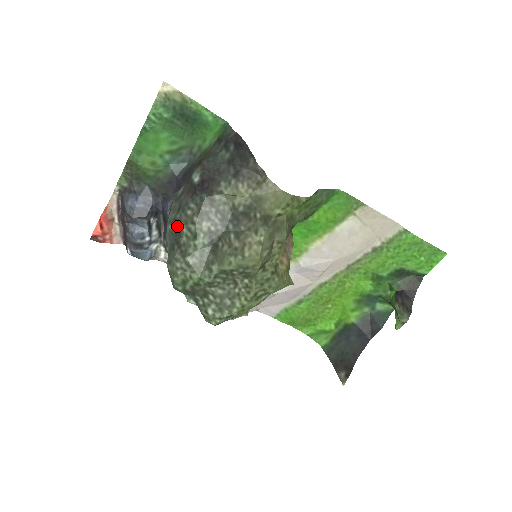
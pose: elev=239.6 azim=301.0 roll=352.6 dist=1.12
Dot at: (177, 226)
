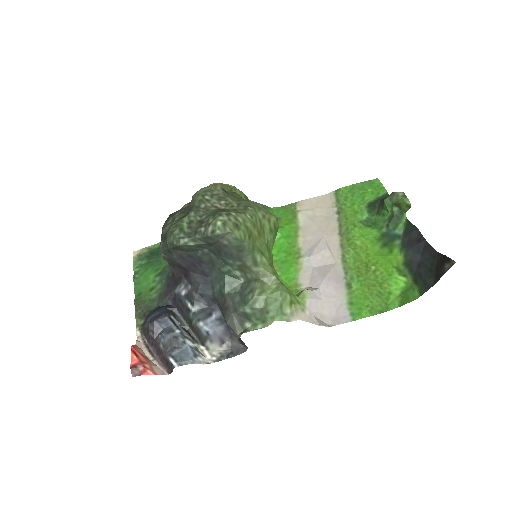
Dot at: (163, 235)
